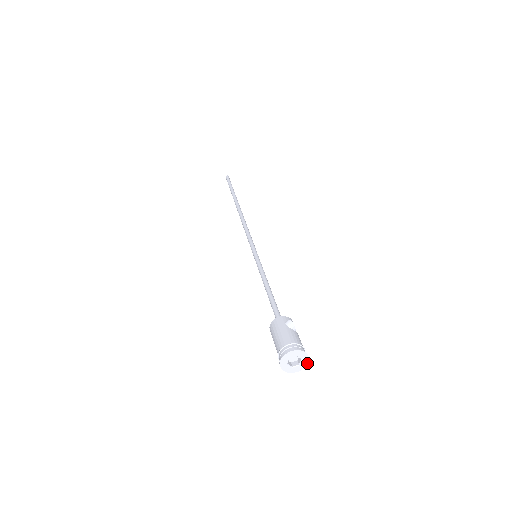
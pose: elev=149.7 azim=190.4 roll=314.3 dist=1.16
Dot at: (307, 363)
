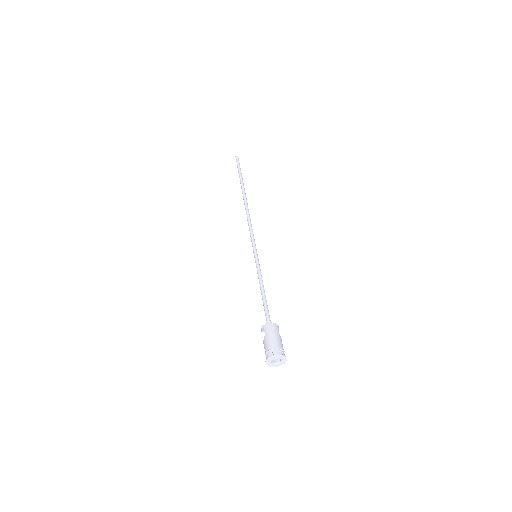
Dot at: (280, 365)
